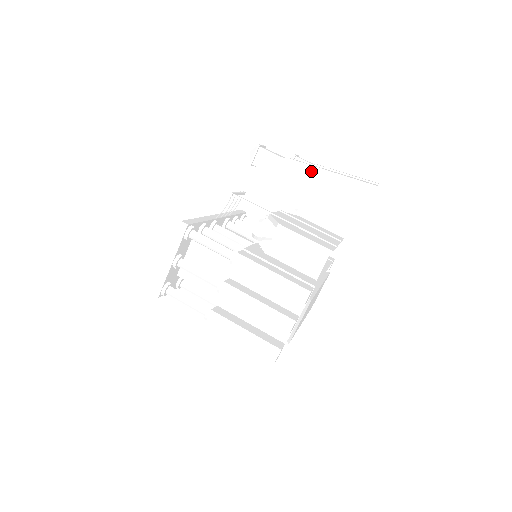
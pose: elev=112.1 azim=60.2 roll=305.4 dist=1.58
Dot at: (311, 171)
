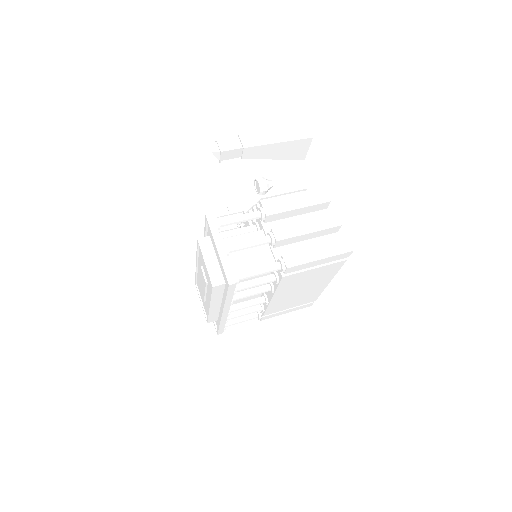
Dot at: (260, 130)
